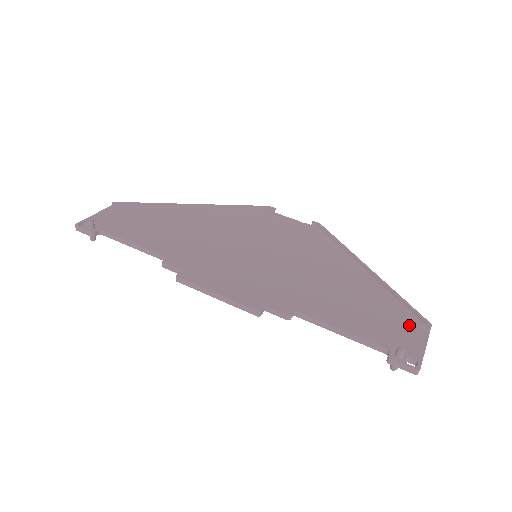
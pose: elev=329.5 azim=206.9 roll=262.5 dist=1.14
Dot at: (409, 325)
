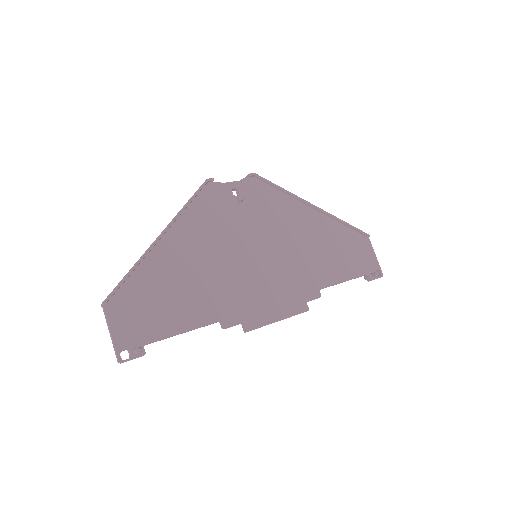
Dot at: (362, 244)
